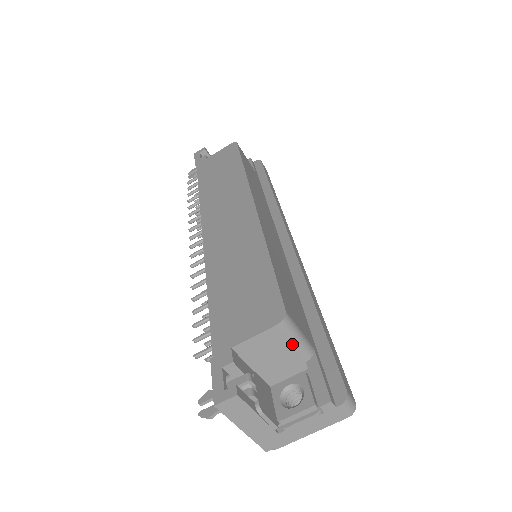
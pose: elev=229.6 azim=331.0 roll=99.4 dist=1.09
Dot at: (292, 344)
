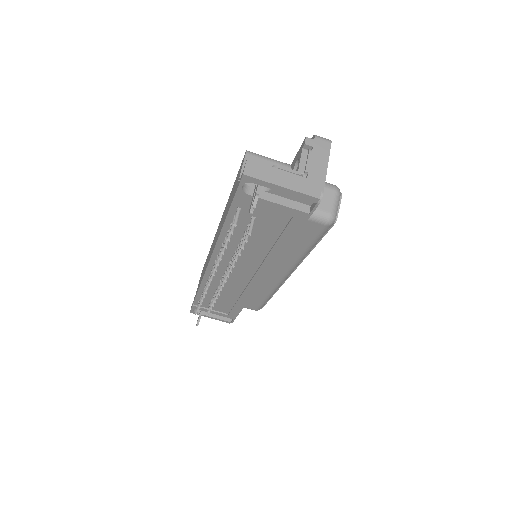
Dot at: (269, 161)
